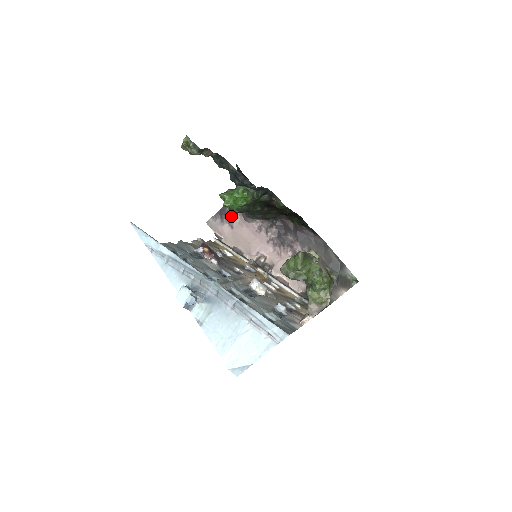
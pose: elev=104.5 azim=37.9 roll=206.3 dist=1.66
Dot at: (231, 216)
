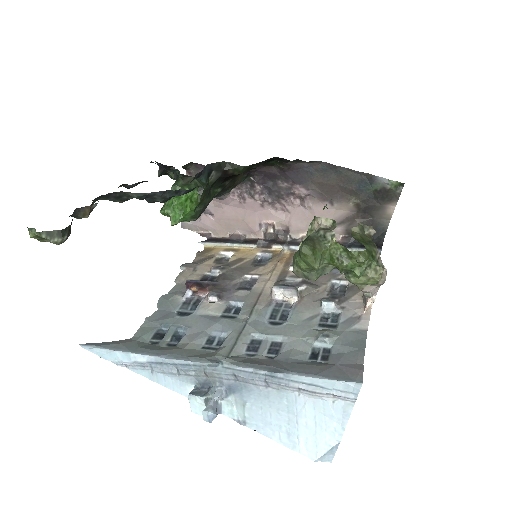
Dot at: occluded
